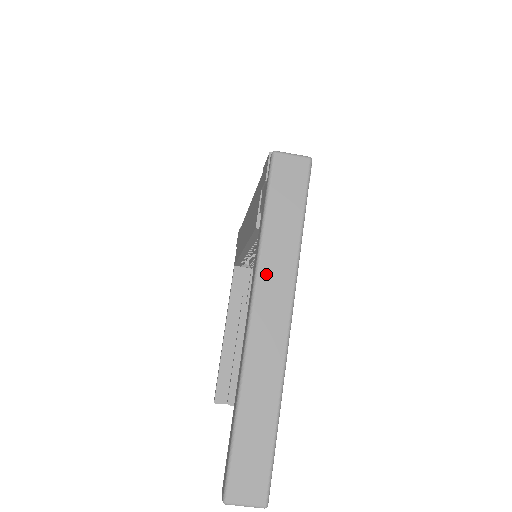
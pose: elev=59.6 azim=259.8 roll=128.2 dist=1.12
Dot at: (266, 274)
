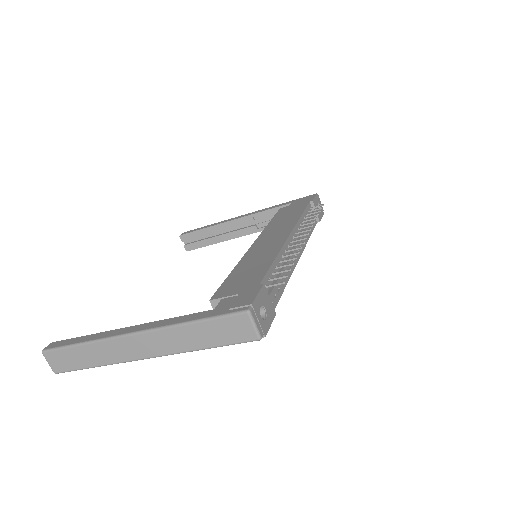
Dot at: (163, 335)
